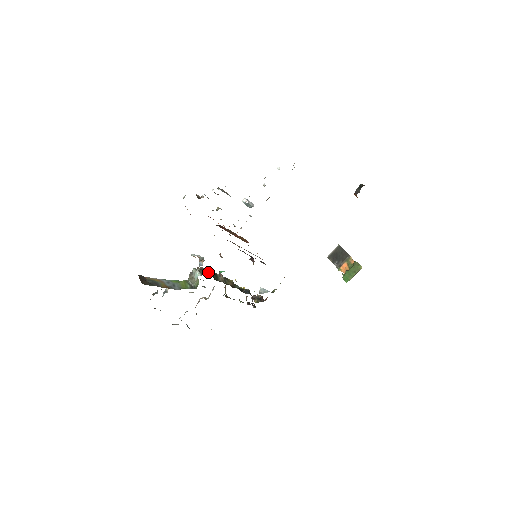
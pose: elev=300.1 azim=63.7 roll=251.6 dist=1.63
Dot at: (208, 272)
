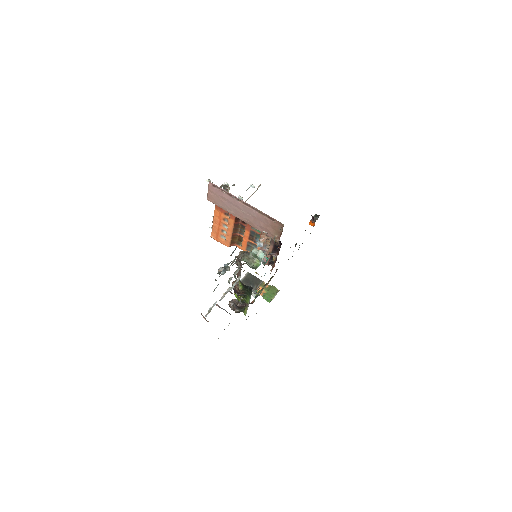
Dot at: occluded
